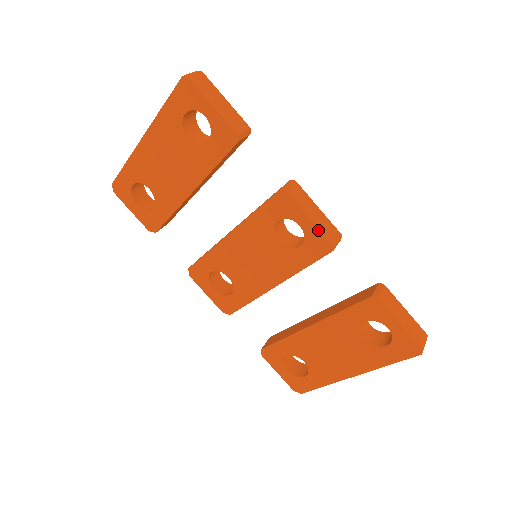
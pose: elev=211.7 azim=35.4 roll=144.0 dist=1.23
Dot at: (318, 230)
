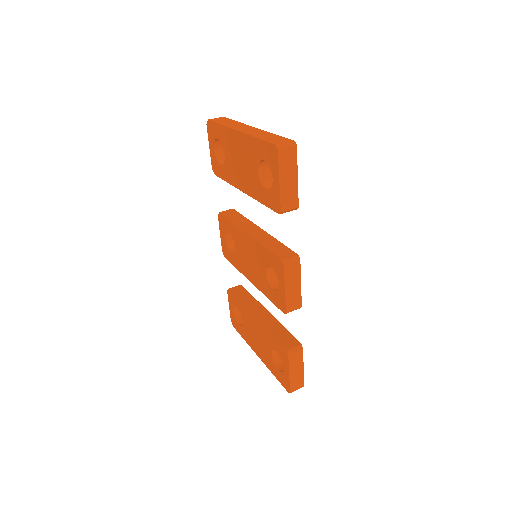
Dot at: (285, 299)
